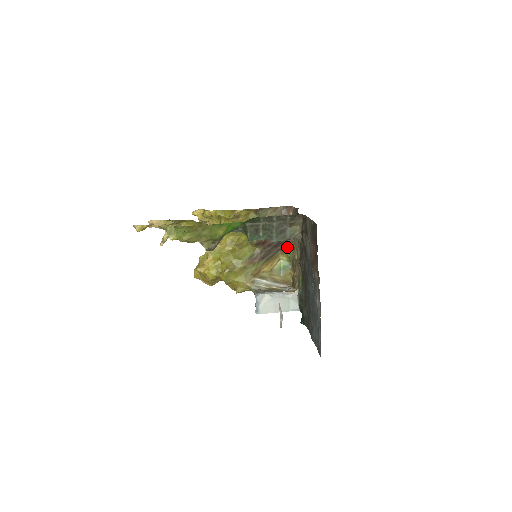
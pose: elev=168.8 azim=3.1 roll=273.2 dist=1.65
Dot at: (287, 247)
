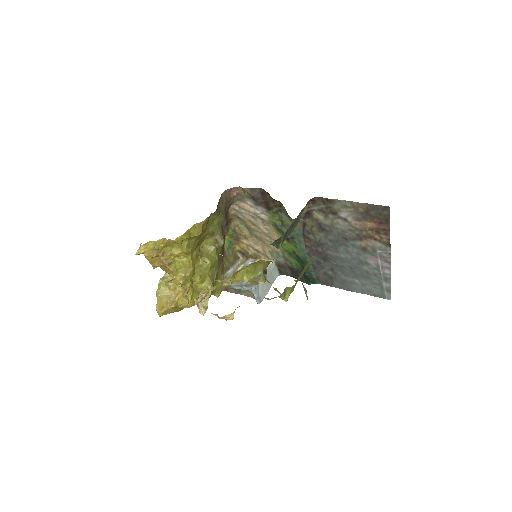
Dot at: (228, 227)
